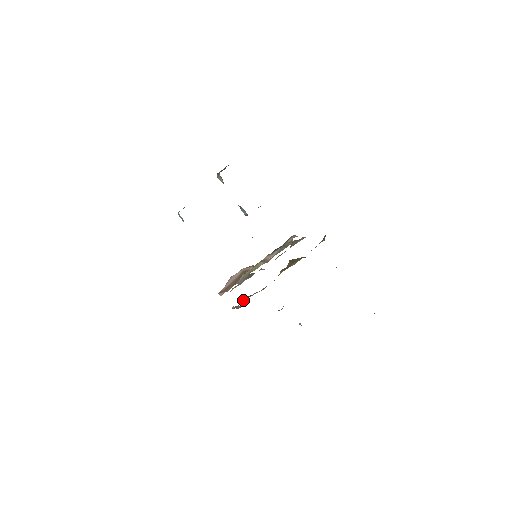
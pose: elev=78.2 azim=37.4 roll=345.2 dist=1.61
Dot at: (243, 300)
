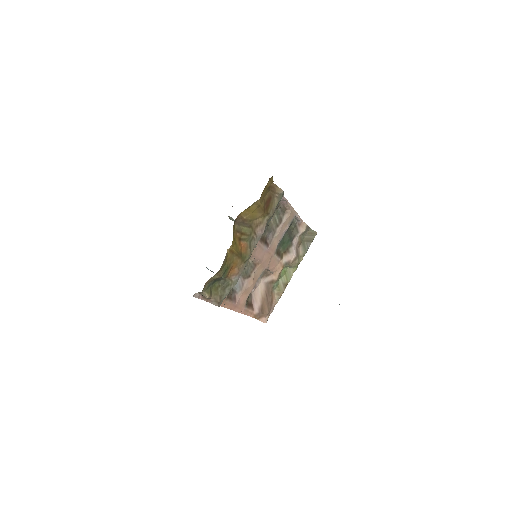
Dot at: (222, 291)
